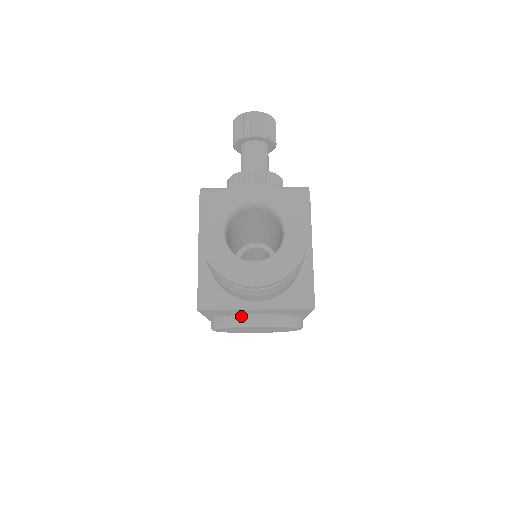
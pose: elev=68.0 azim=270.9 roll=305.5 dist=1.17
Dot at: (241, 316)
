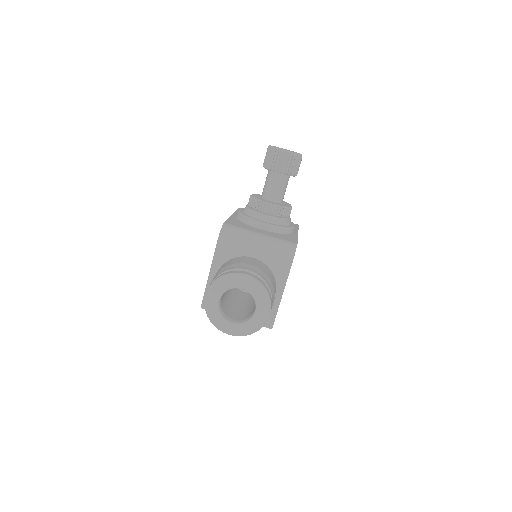
Dot at: occluded
